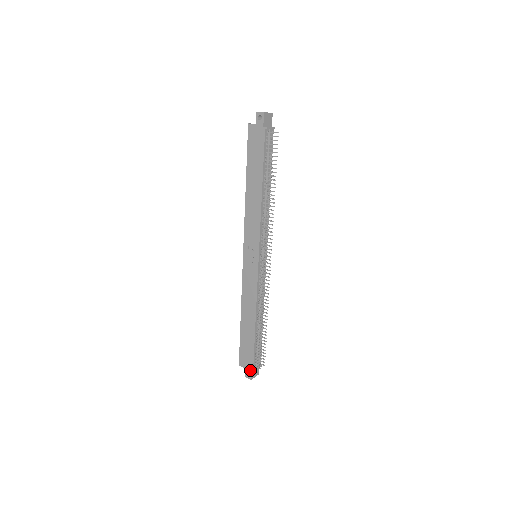
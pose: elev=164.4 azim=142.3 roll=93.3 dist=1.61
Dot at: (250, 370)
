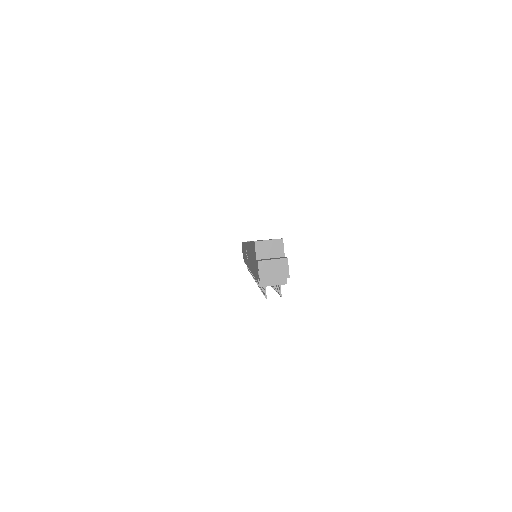
Dot at: occluded
